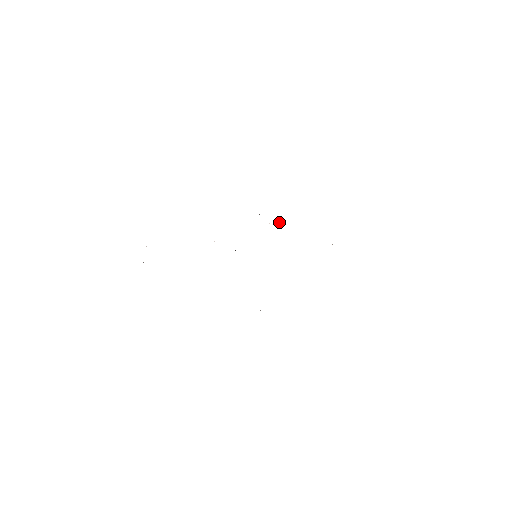
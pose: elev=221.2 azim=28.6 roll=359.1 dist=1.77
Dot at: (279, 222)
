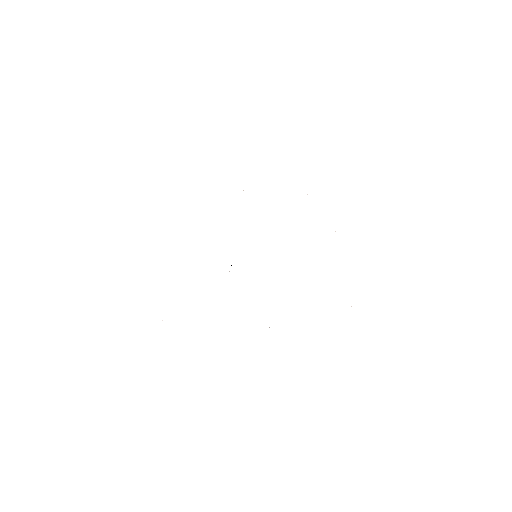
Dot at: occluded
